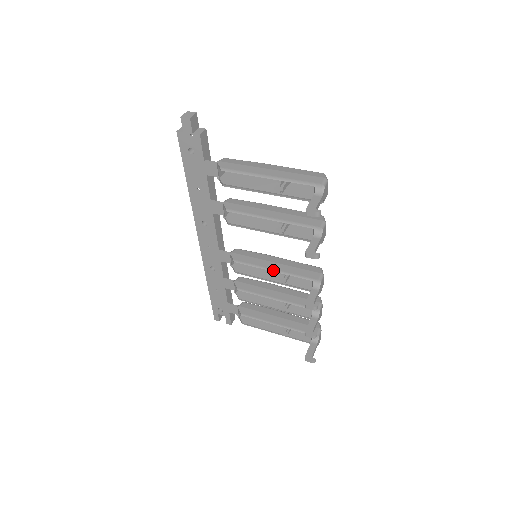
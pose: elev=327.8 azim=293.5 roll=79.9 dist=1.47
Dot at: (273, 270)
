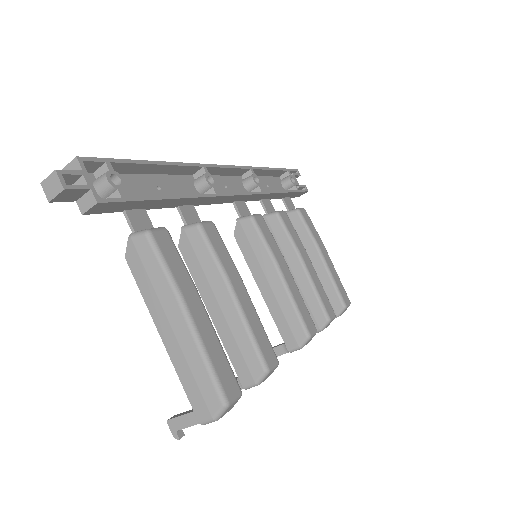
Dot at: (260, 290)
